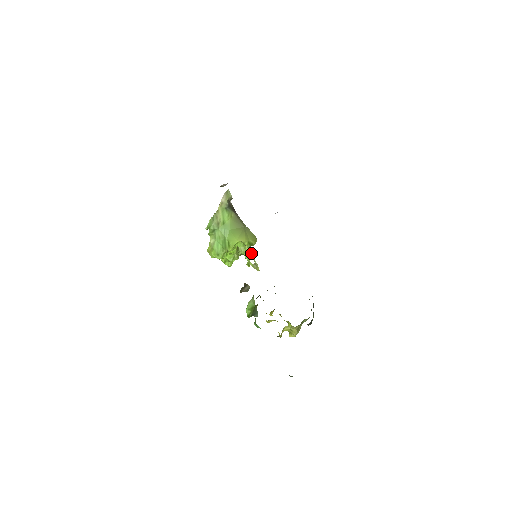
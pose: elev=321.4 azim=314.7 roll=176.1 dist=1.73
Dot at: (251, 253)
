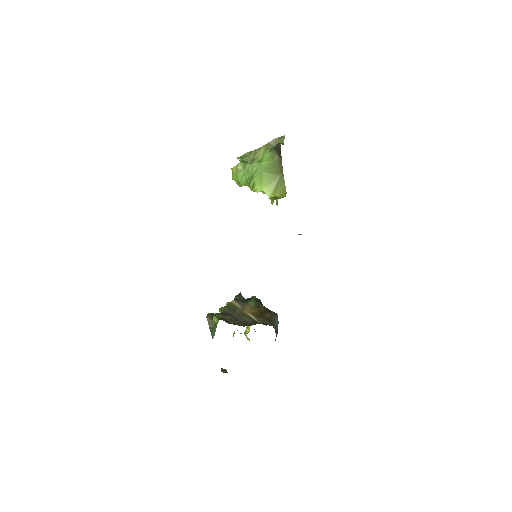
Dot at: occluded
